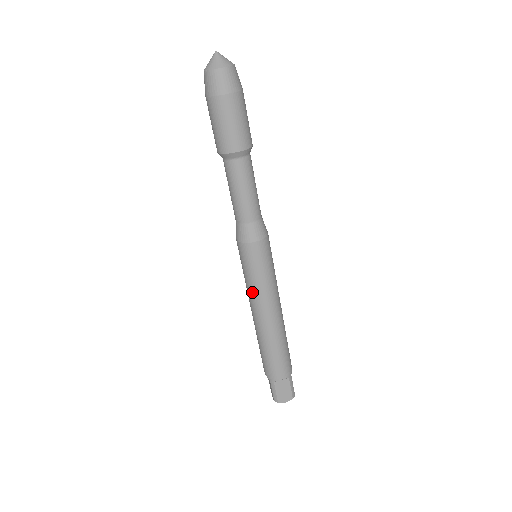
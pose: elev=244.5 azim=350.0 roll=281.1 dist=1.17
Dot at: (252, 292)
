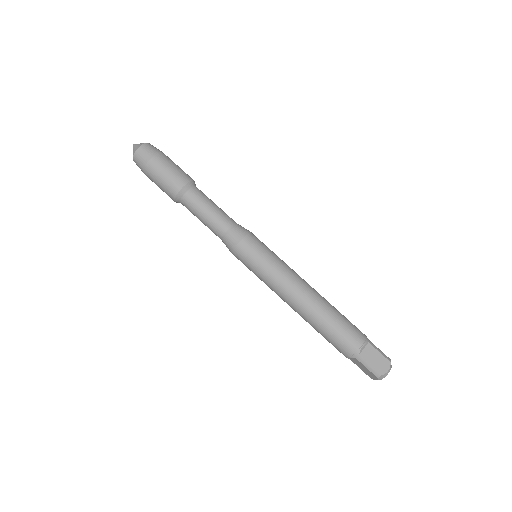
Dot at: (273, 282)
